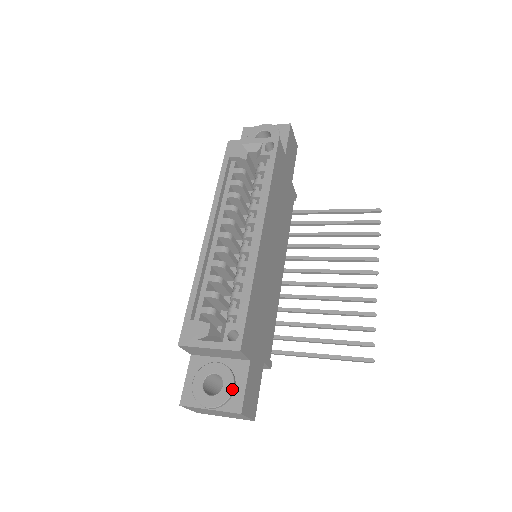
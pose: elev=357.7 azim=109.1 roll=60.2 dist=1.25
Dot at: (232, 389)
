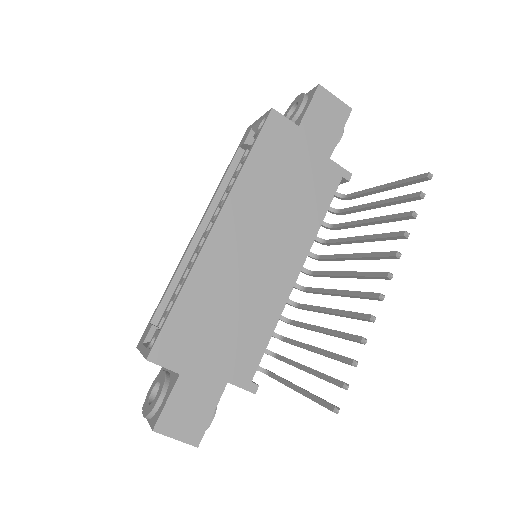
Dot at: (156, 402)
